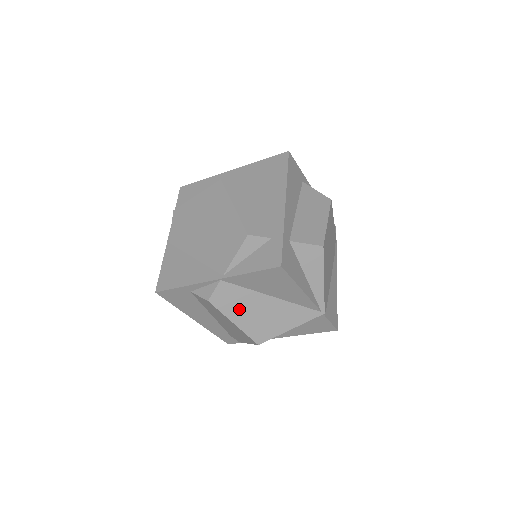
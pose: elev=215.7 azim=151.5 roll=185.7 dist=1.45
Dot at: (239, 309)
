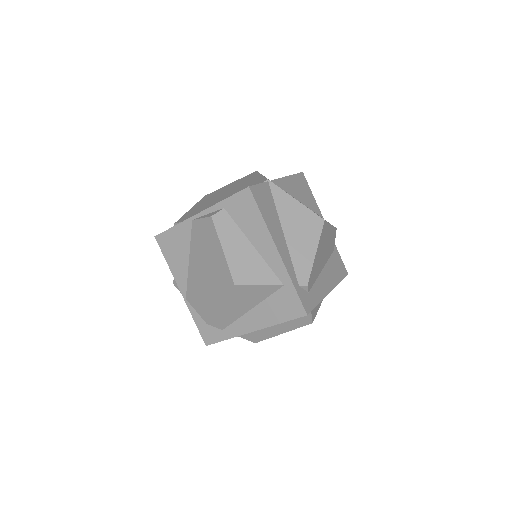
Dot at: occluded
